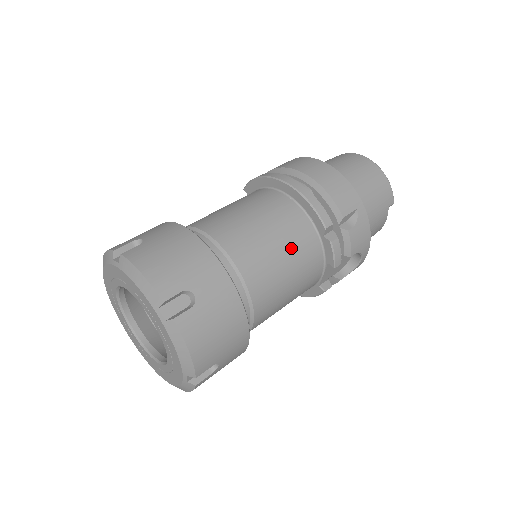
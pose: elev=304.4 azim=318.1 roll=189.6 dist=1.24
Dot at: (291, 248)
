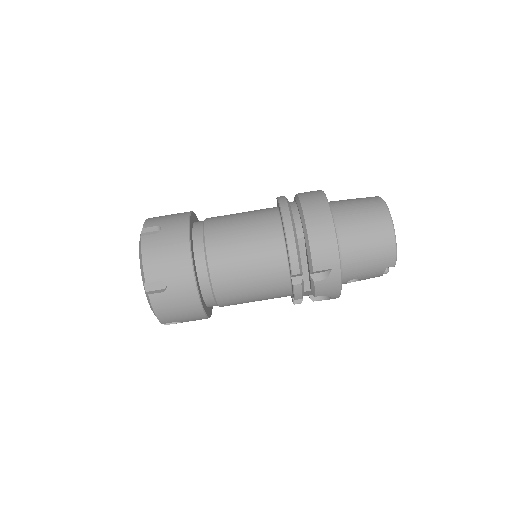
Dot at: (260, 276)
